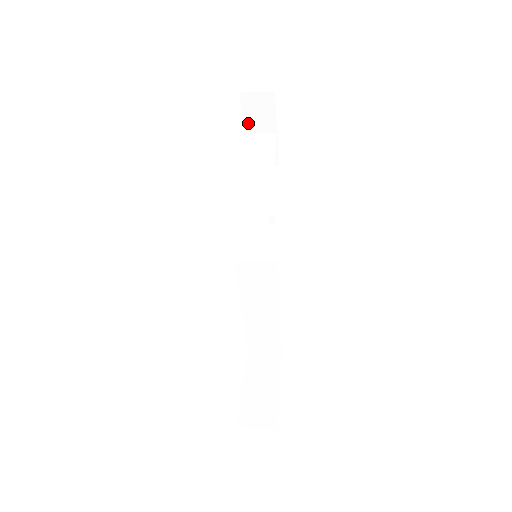
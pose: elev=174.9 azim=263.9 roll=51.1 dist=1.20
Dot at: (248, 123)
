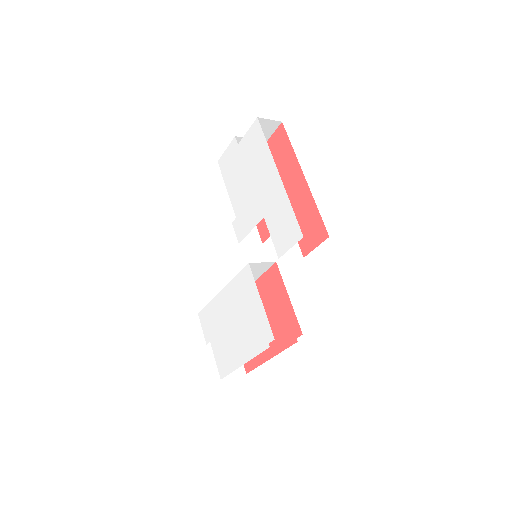
Dot at: occluded
